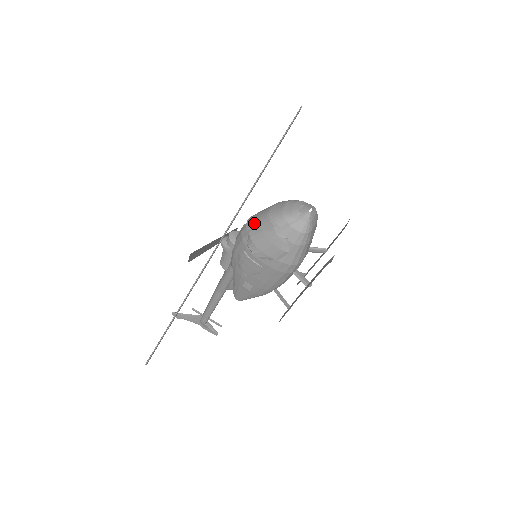
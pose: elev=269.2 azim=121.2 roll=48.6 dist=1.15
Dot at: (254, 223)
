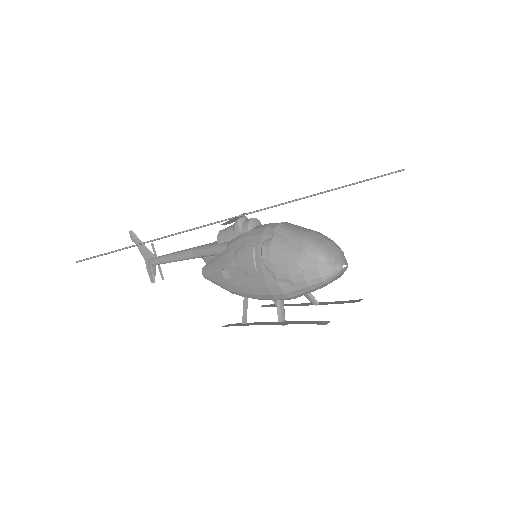
Dot at: (286, 231)
